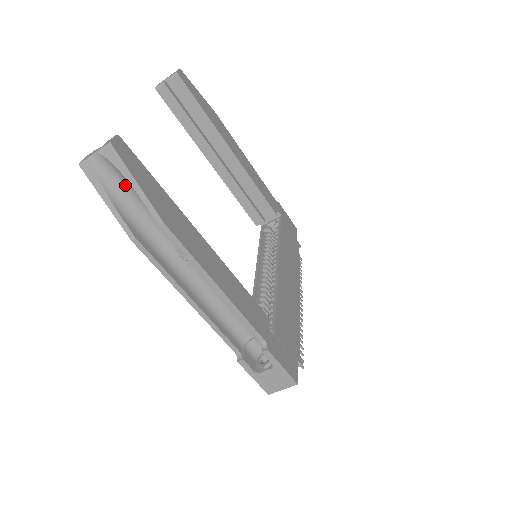
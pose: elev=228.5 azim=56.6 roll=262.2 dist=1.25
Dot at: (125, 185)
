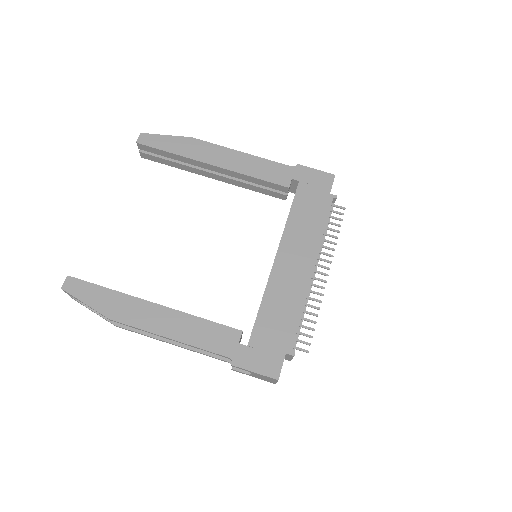
Dot at: occluded
